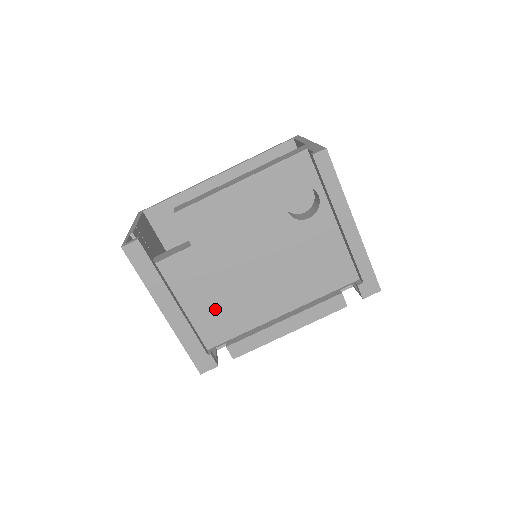
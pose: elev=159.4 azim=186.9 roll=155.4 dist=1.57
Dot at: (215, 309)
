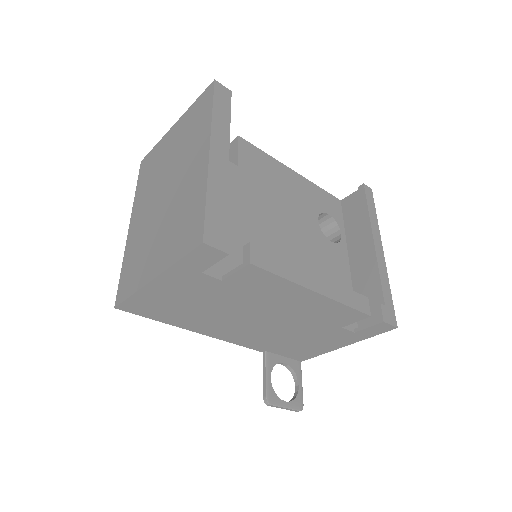
Dot at: occluded
